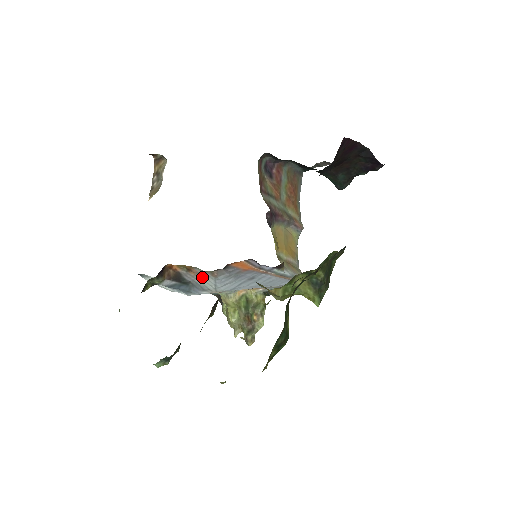
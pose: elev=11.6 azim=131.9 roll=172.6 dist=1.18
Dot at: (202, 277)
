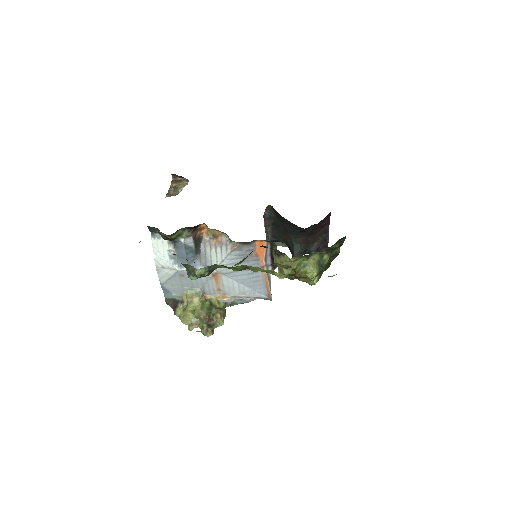
Dot at: (219, 249)
